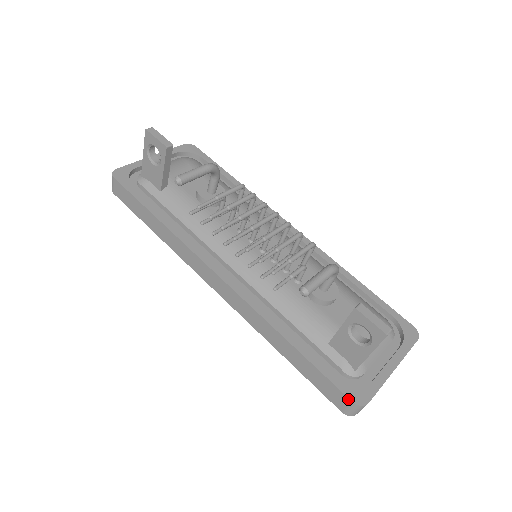
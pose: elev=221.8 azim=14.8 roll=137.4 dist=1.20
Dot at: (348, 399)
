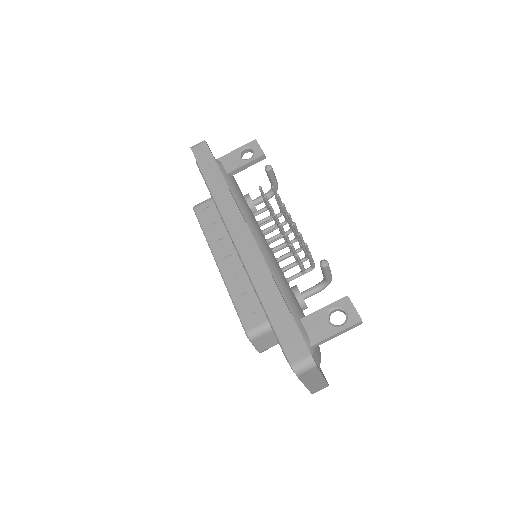
Dot at: (308, 351)
